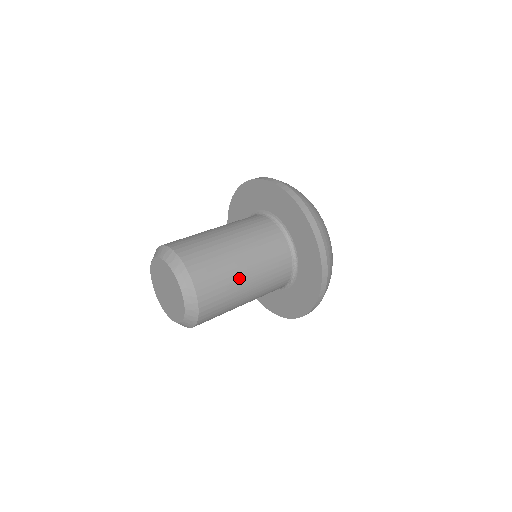
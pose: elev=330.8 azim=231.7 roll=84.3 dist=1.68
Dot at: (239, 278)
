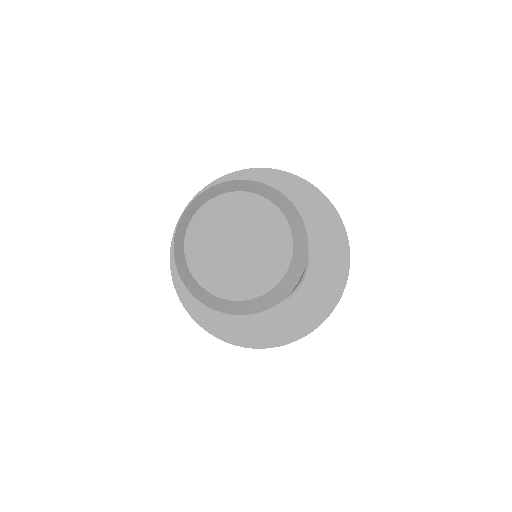
Dot at: occluded
